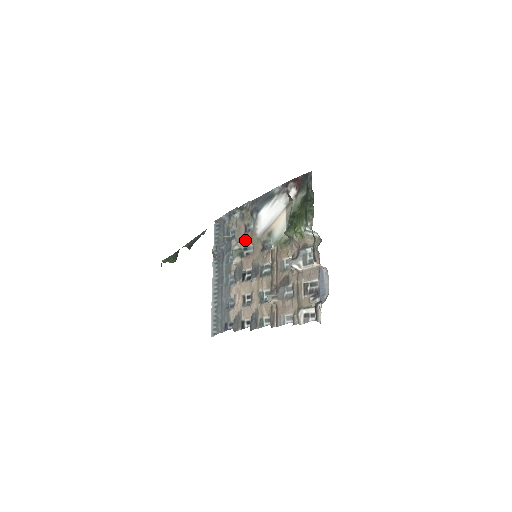
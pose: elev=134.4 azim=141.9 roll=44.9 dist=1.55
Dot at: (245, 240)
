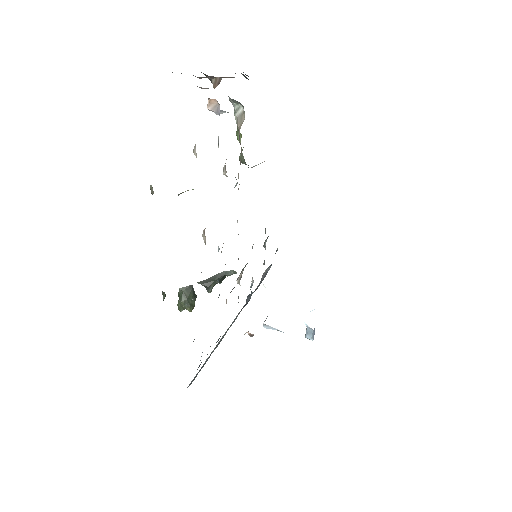
Dot at: occluded
